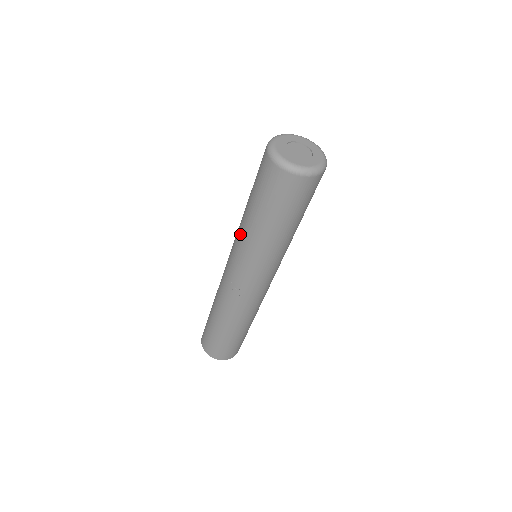
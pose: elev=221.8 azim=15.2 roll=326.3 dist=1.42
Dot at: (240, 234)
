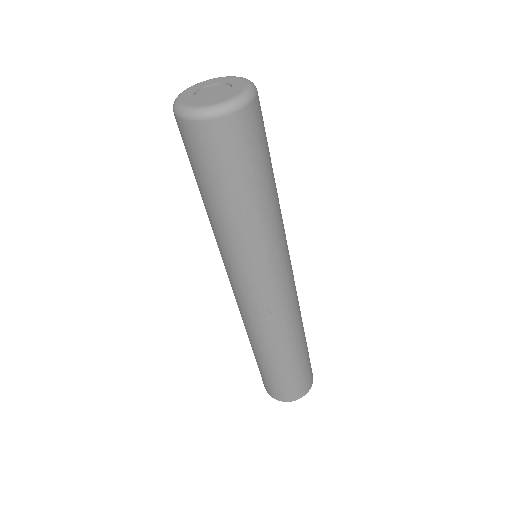
Dot at: (222, 242)
